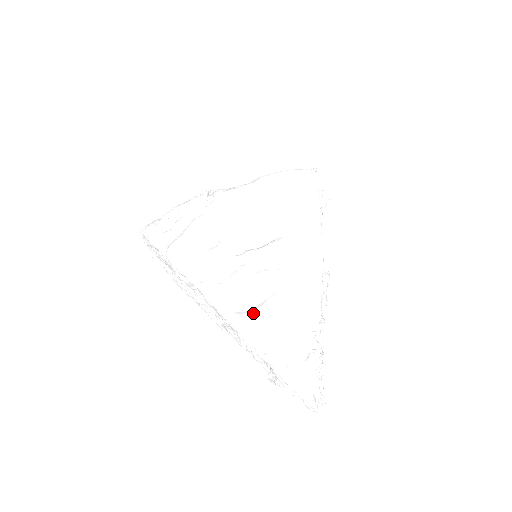
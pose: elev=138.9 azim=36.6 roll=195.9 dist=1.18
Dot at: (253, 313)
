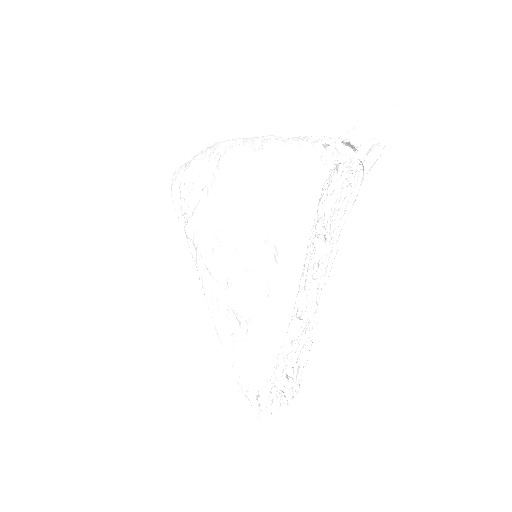
Dot at: (230, 339)
